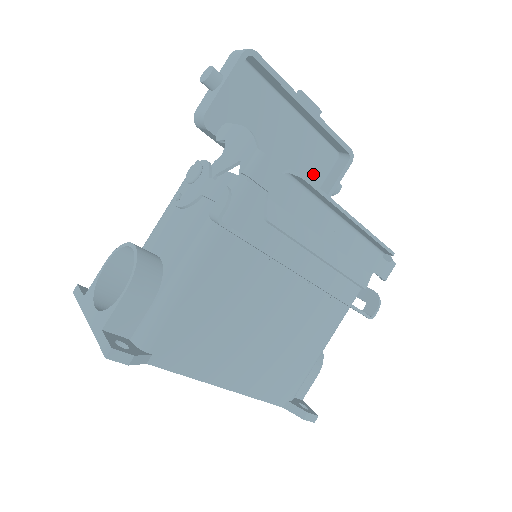
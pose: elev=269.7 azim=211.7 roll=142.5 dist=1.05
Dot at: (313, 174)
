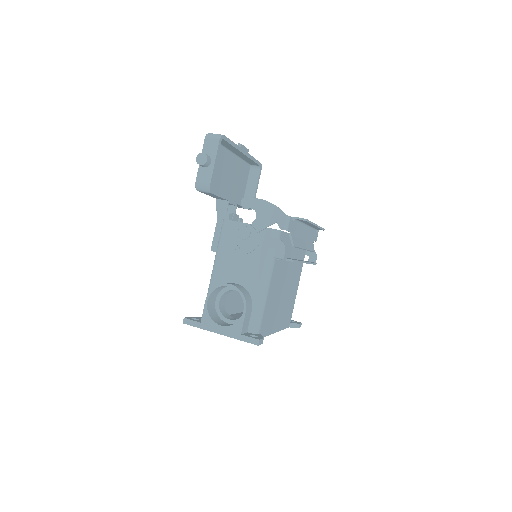
Dot at: (242, 185)
